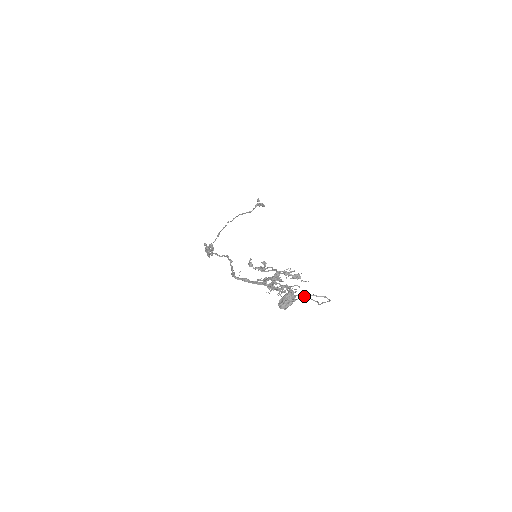
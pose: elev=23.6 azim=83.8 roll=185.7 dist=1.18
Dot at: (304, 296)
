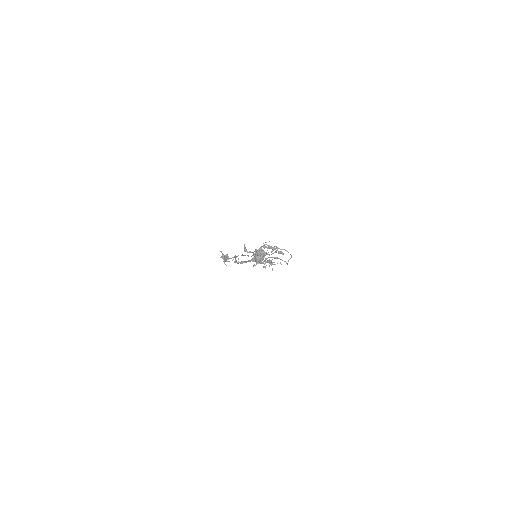
Dot at: (275, 257)
